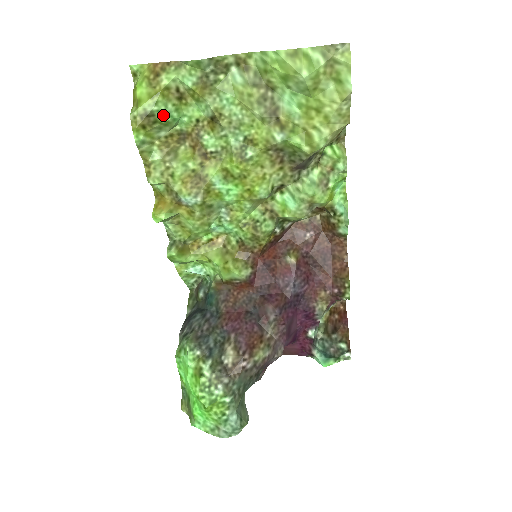
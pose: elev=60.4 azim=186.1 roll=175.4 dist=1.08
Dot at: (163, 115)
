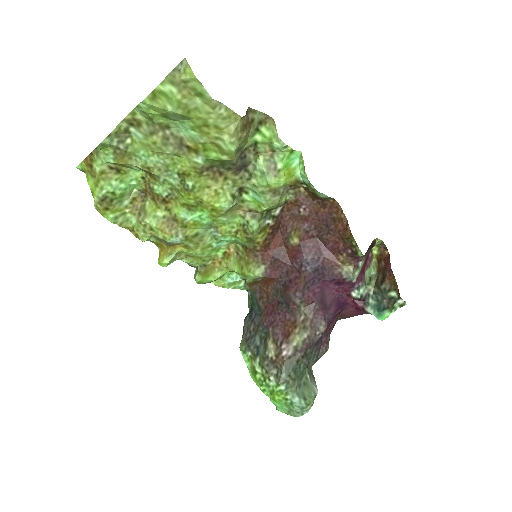
Dot at: (113, 192)
